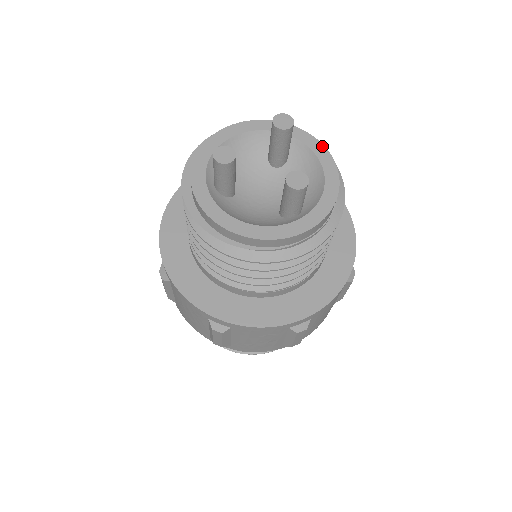
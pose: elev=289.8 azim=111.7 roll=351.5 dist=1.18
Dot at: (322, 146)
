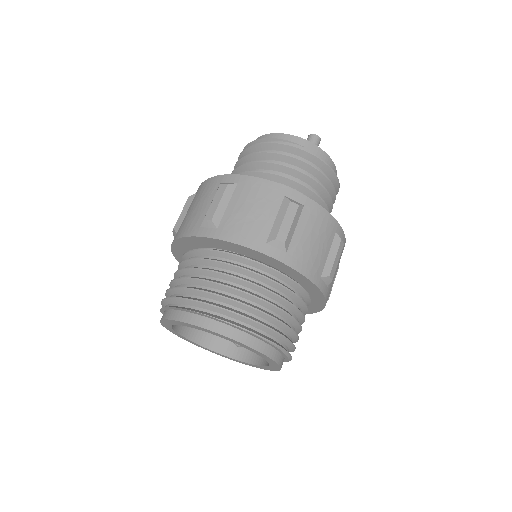
Dot at: occluded
